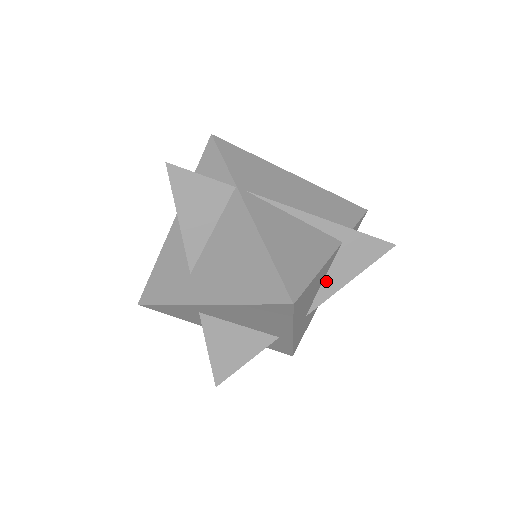
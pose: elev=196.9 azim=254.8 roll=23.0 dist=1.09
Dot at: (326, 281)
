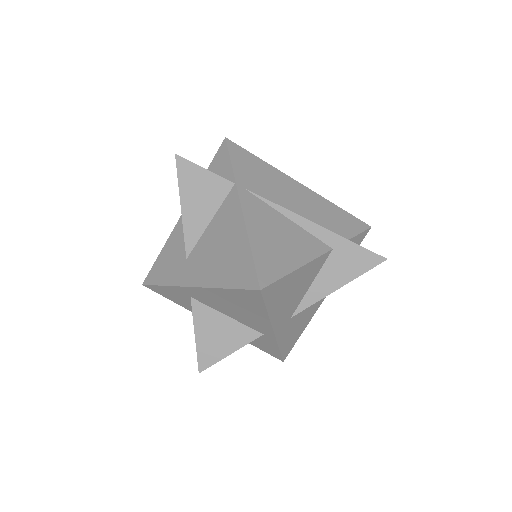
Dot at: (314, 285)
